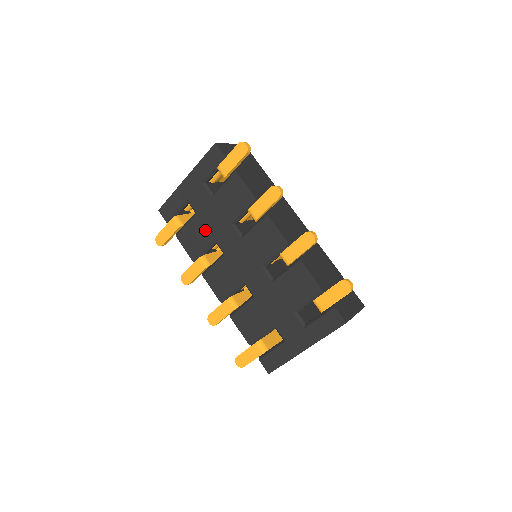
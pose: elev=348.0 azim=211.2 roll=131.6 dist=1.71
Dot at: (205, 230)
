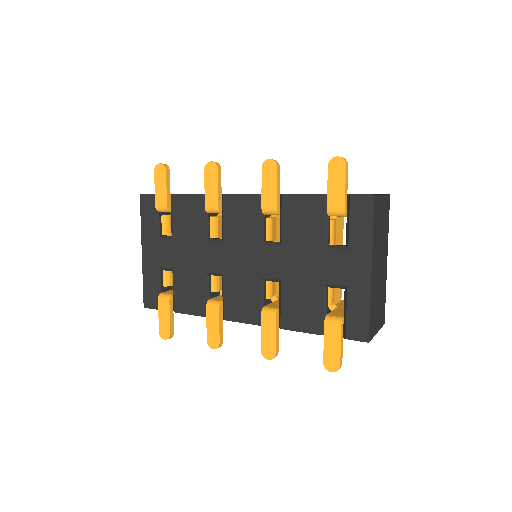
Dot at: (191, 274)
